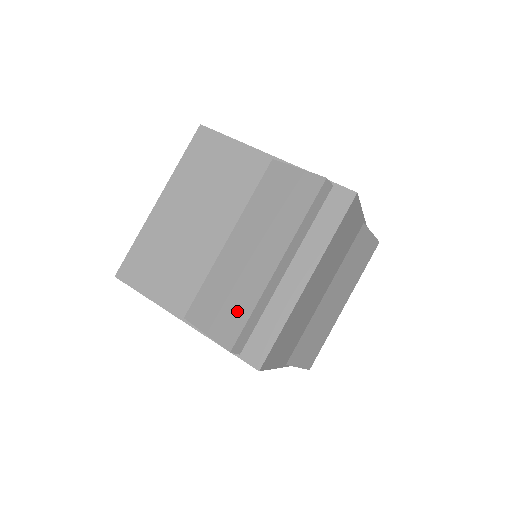
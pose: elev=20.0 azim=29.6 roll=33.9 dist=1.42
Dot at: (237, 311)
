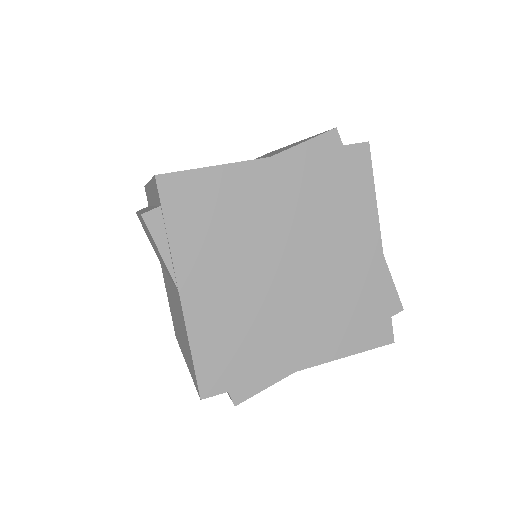
Dot at: (306, 139)
